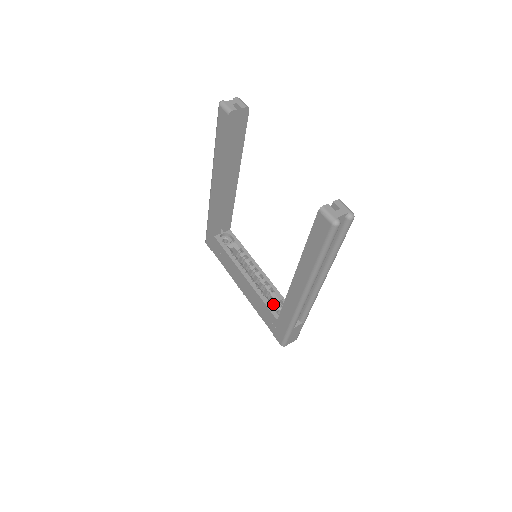
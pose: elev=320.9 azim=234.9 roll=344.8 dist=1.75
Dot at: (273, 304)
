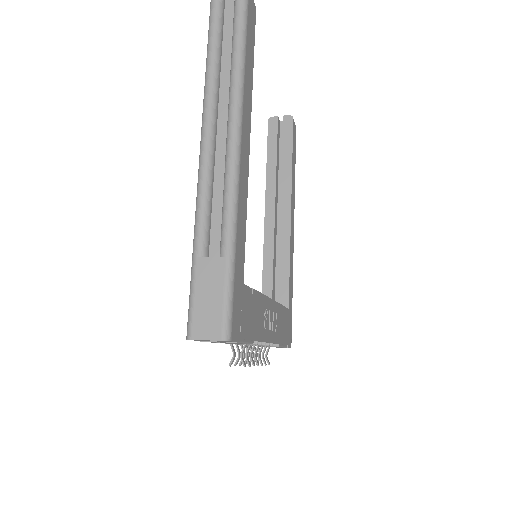
Dot at: occluded
